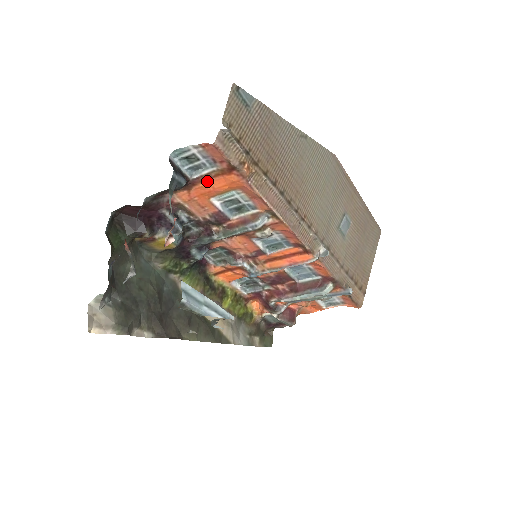
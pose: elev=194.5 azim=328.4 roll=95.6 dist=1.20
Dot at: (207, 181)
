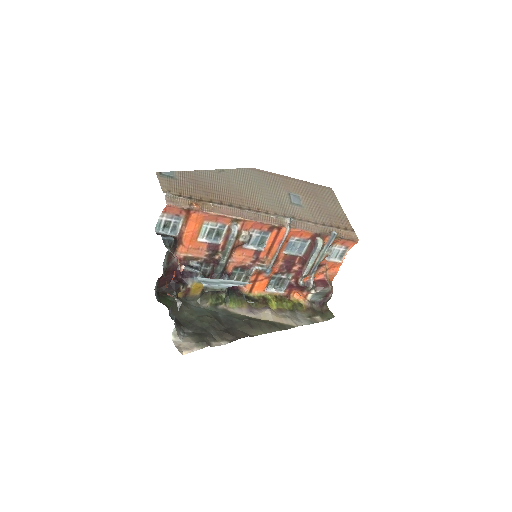
Dot at: (185, 230)
